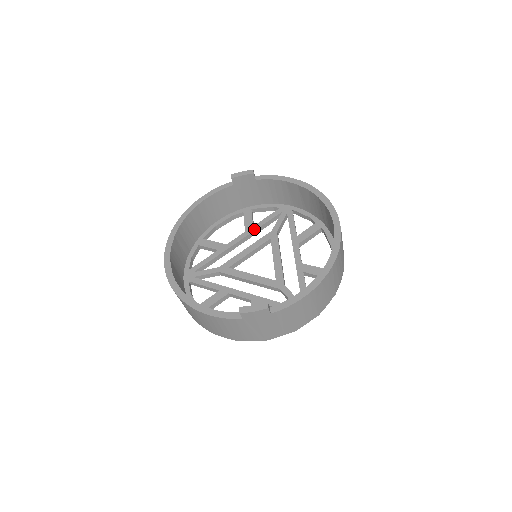
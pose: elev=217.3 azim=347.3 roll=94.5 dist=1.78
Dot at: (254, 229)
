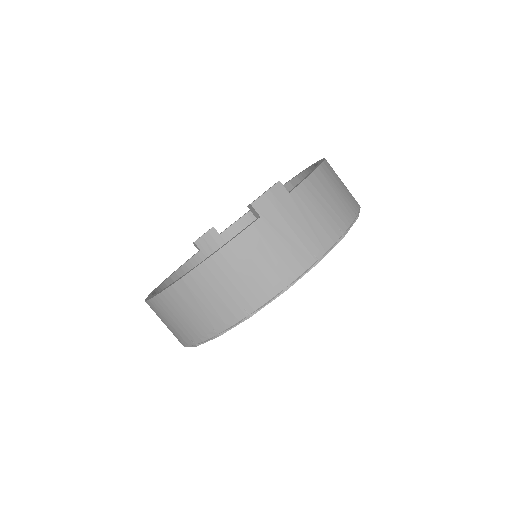
Dot at: occluded
